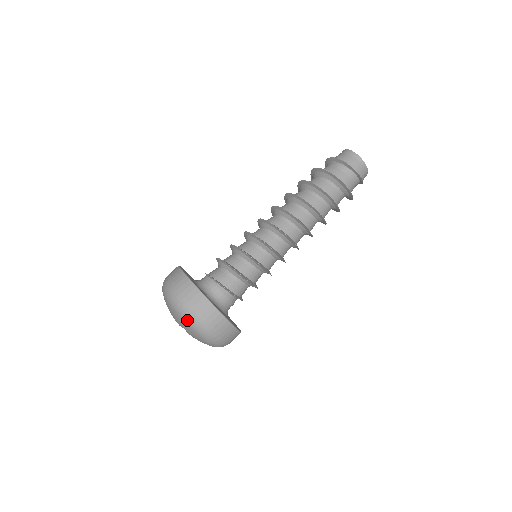
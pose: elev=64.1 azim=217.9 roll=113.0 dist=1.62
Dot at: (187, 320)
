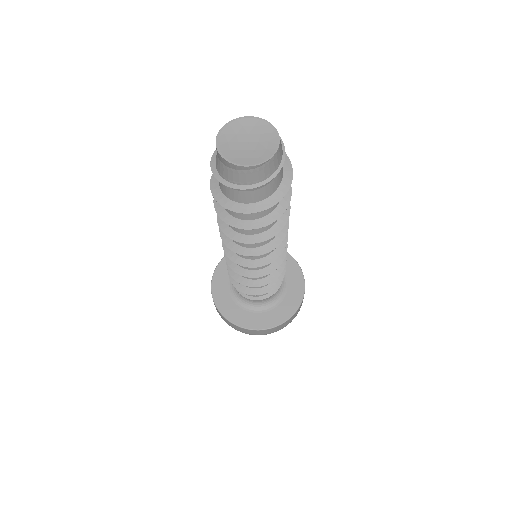
Dot at: occluded
